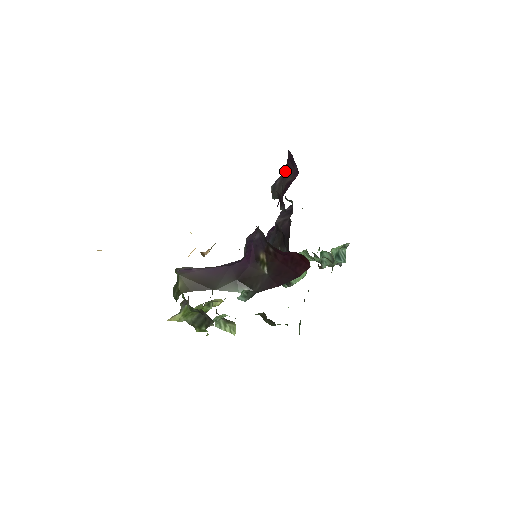
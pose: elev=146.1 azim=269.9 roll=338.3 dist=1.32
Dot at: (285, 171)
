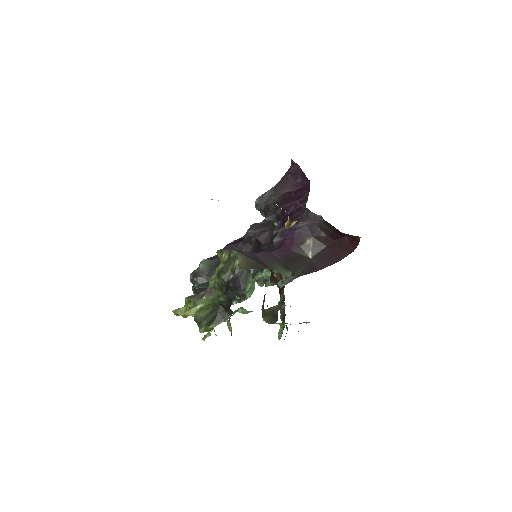
Dot at: (279, 184)
